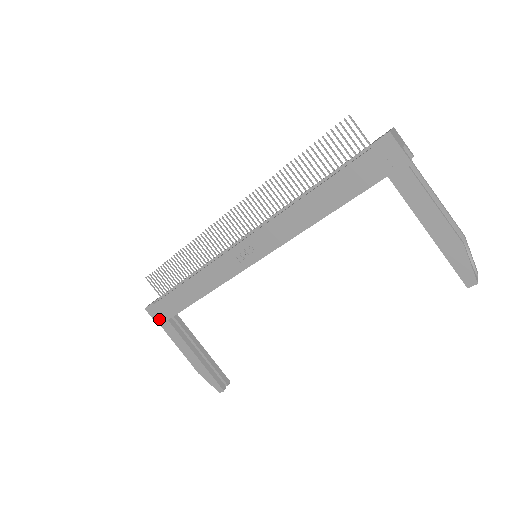
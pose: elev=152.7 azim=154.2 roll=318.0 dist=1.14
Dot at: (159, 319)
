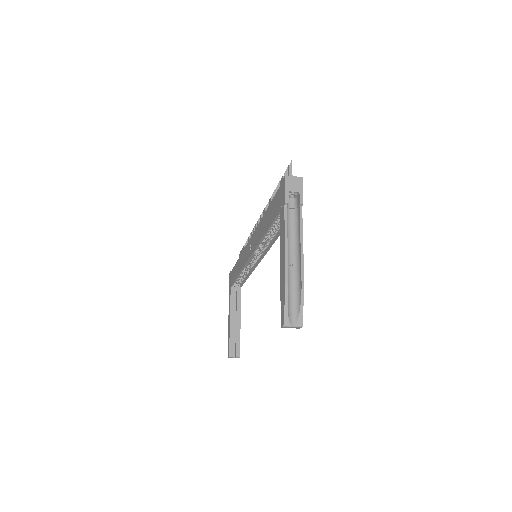
Dot at: occluded
